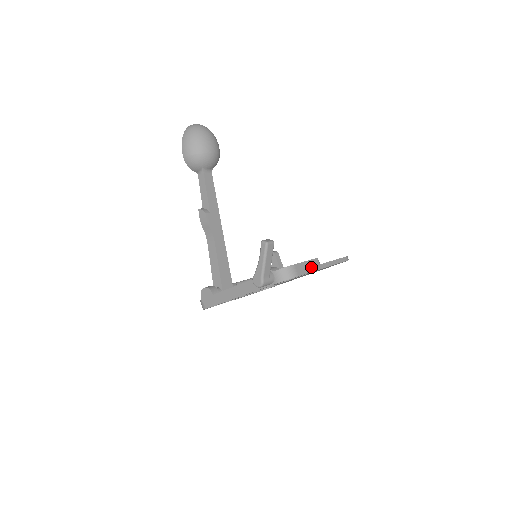
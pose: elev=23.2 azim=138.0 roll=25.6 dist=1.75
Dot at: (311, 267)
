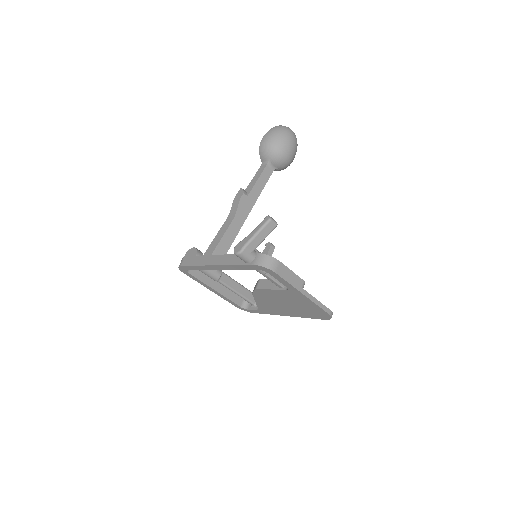
Dot at: (293, 280)
